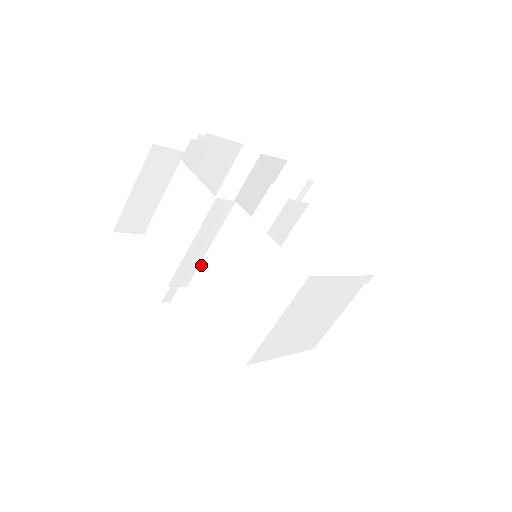
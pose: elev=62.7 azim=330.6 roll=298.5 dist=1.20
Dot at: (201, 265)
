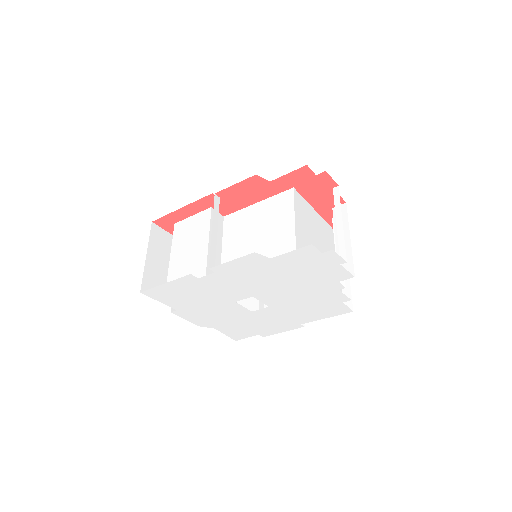
Dot at: occluded
